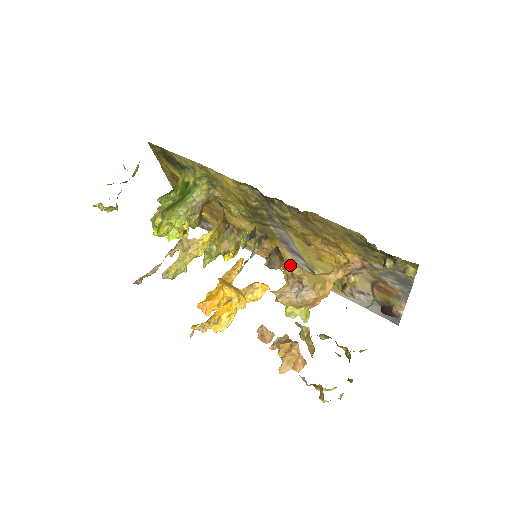
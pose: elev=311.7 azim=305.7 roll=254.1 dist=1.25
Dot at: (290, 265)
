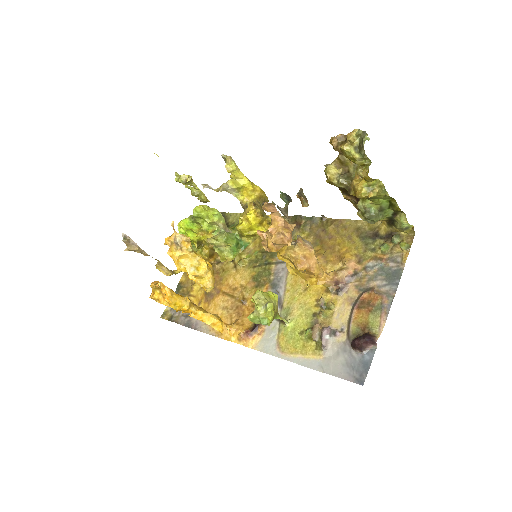
Dot at: occluded
